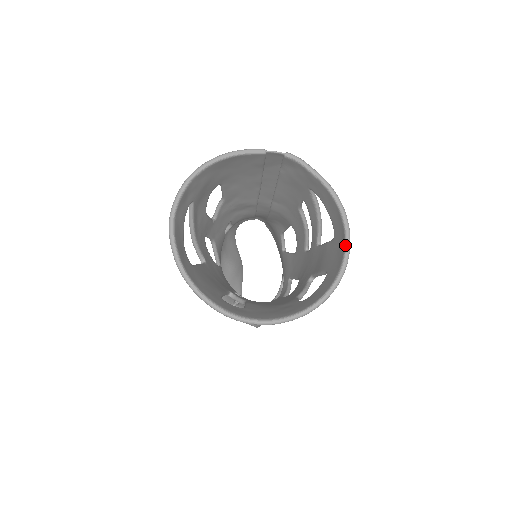
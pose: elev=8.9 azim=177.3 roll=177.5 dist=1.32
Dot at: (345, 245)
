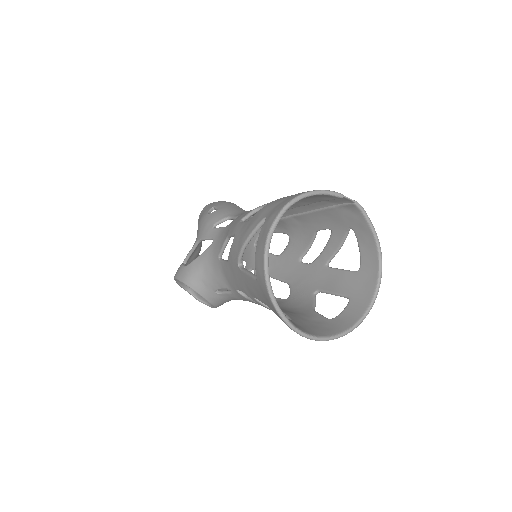
Dot at: (377, 284)
